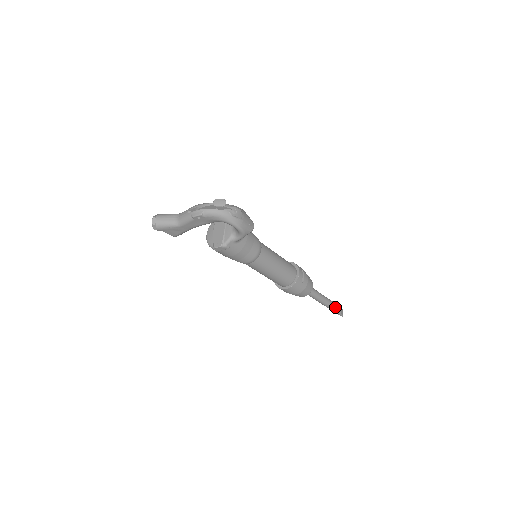
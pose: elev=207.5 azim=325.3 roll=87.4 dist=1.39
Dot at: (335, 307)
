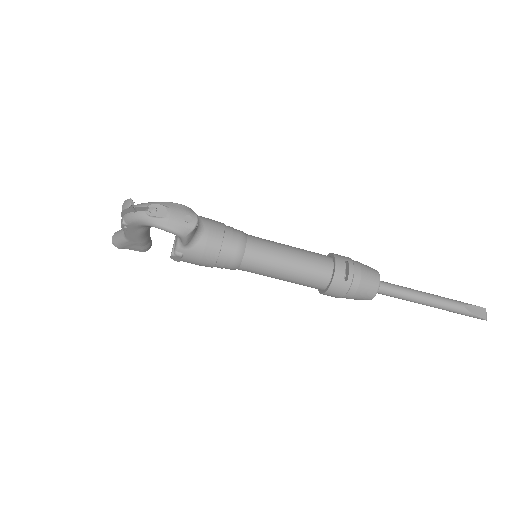
Dot at: (456, 307)
